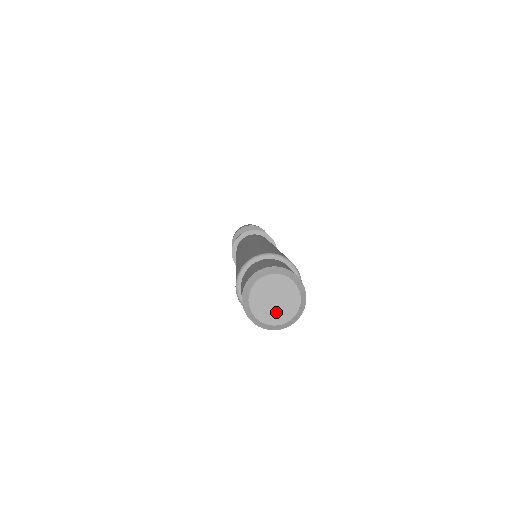
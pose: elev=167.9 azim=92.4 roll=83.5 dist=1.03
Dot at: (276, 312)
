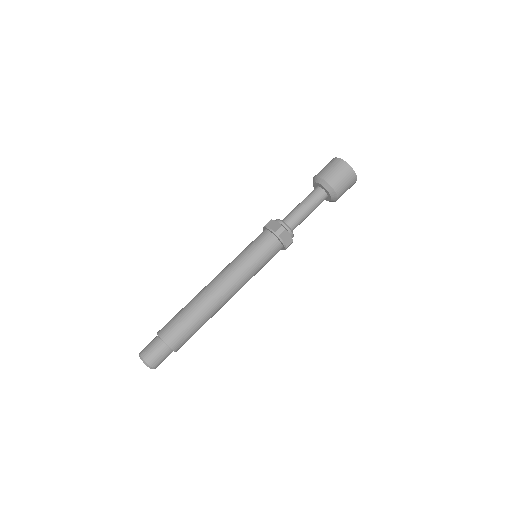
Dot at: occluded
